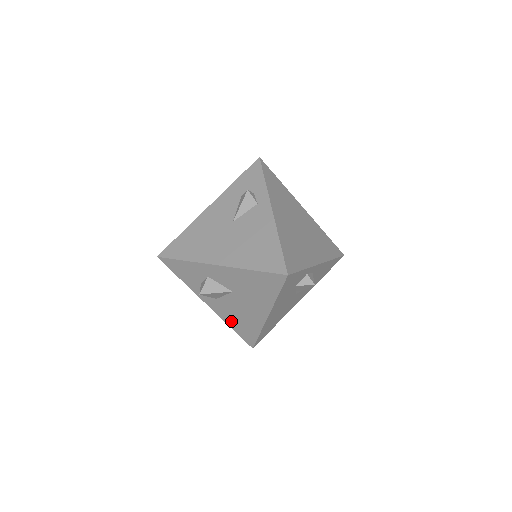
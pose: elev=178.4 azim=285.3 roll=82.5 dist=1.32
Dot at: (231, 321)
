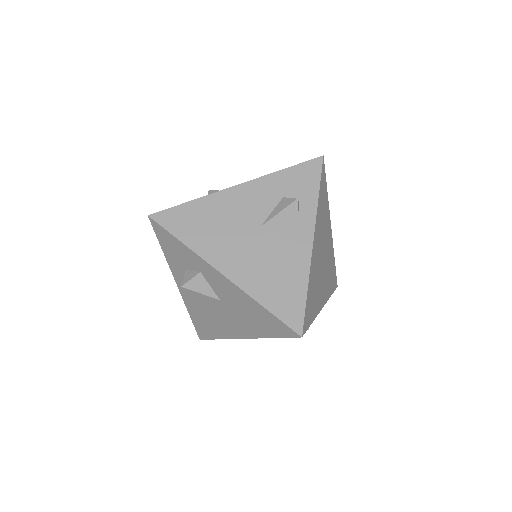
Dot at: (194, 312)
